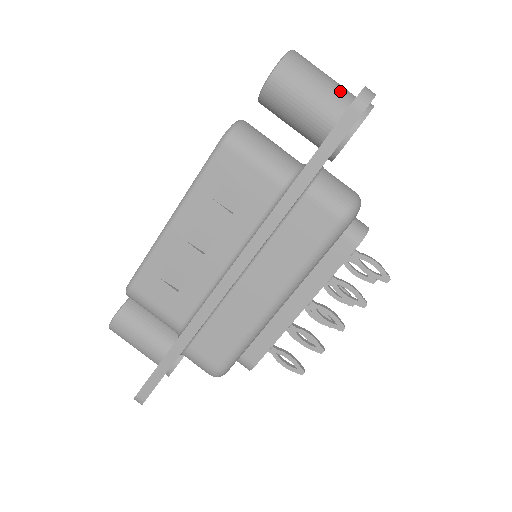
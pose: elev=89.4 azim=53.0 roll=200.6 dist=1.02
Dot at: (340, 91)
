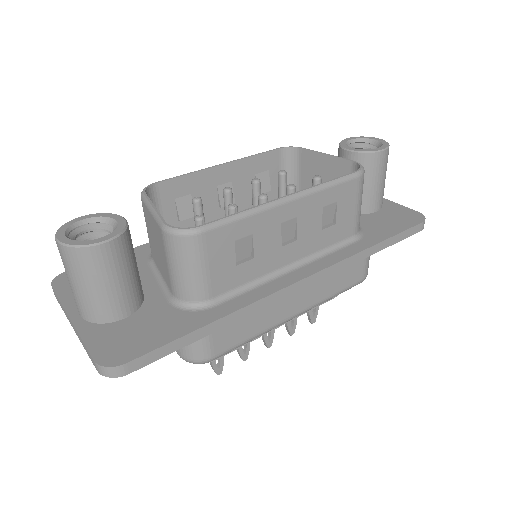
Dot at: occluded
